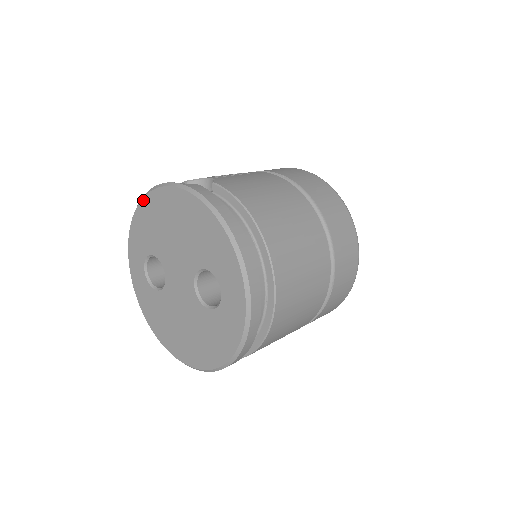
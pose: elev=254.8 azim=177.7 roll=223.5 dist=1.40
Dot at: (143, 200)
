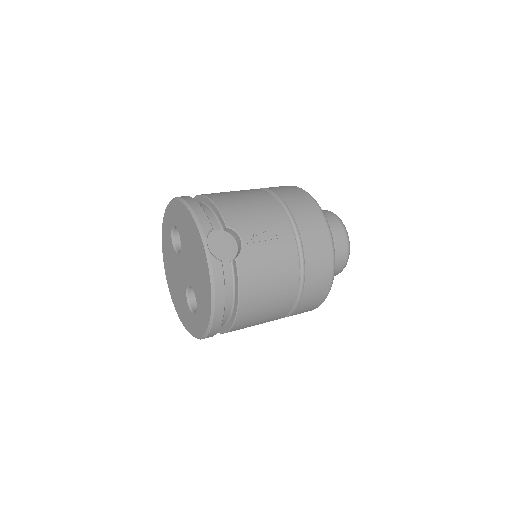
Dot at: (190, 213)
